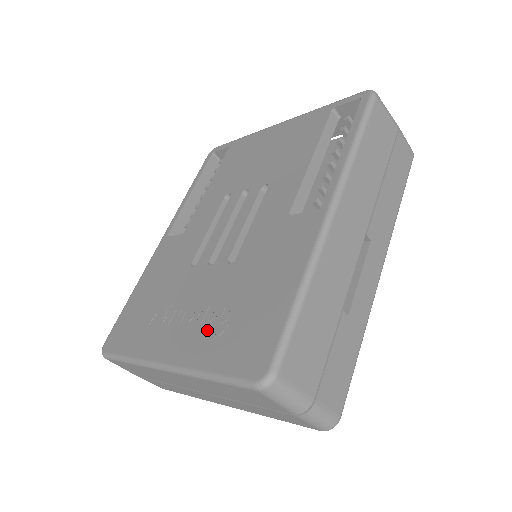
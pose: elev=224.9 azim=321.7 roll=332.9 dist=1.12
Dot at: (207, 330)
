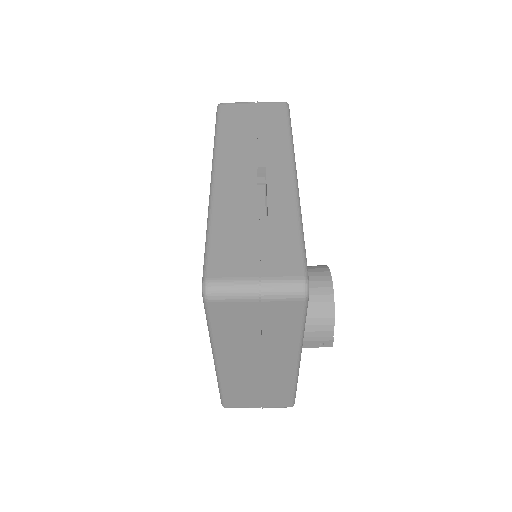
Dot at: occluded
